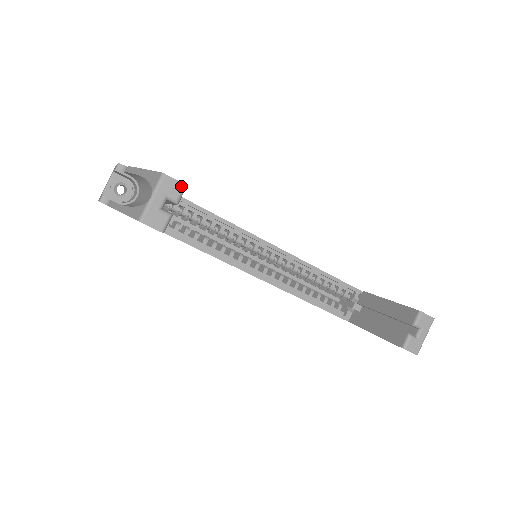
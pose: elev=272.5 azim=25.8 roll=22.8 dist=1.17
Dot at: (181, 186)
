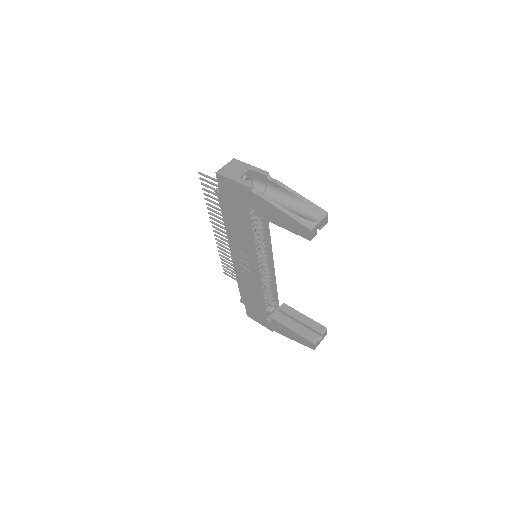
Dot at: (327, 222)
